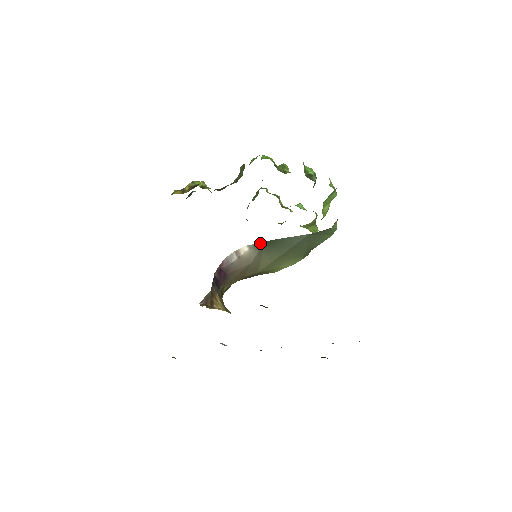
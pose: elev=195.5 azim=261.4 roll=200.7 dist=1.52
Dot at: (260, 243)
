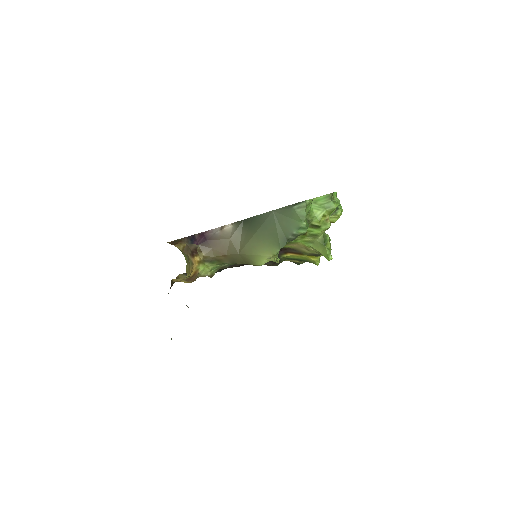
Dot at: (240, 221)
